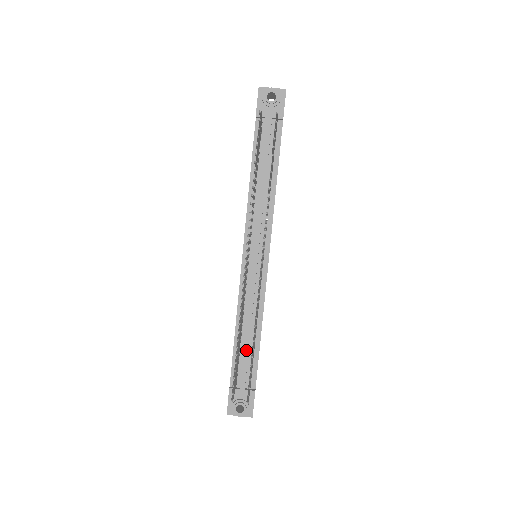
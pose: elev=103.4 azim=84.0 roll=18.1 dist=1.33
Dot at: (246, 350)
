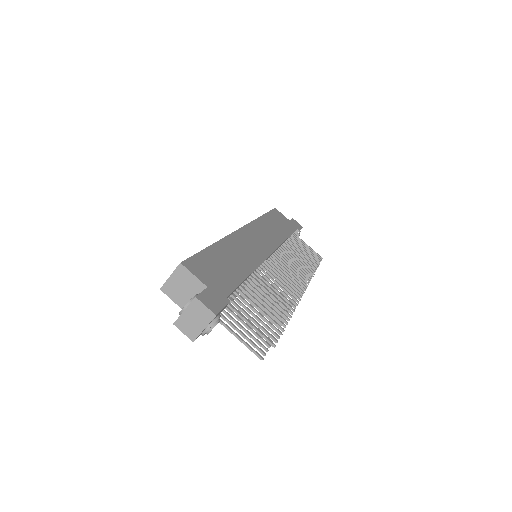
Dot at: occluded
